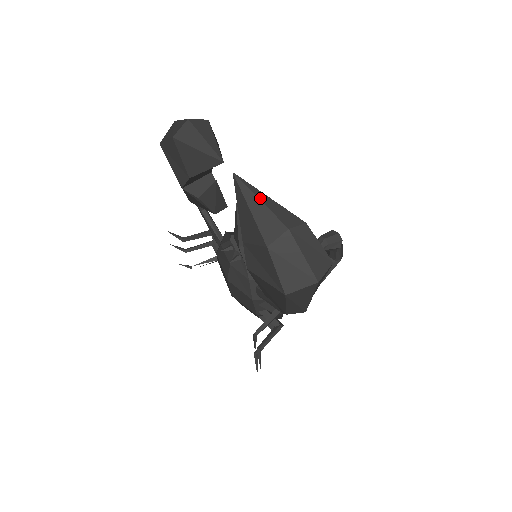
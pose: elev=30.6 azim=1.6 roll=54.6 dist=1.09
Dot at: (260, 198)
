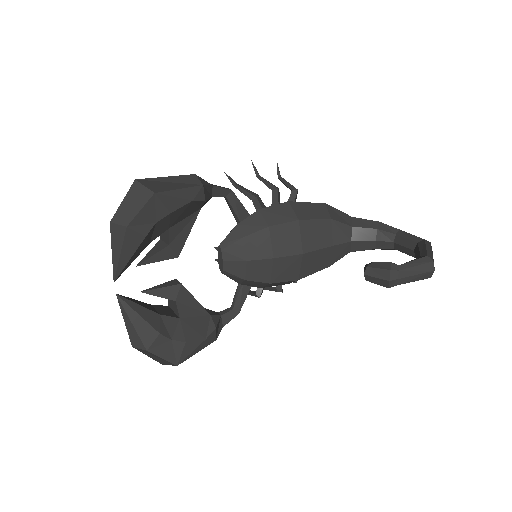
Dot at: (125, 320)
